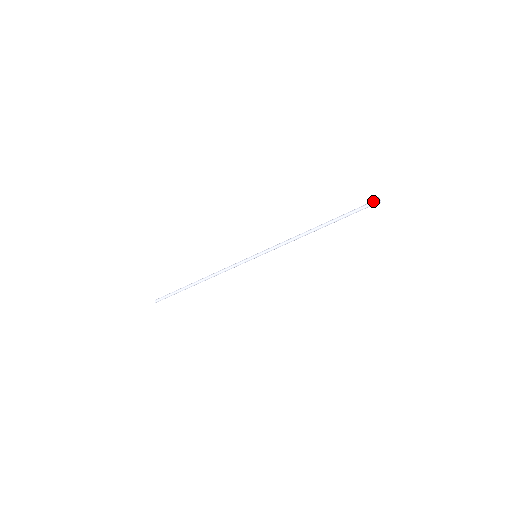
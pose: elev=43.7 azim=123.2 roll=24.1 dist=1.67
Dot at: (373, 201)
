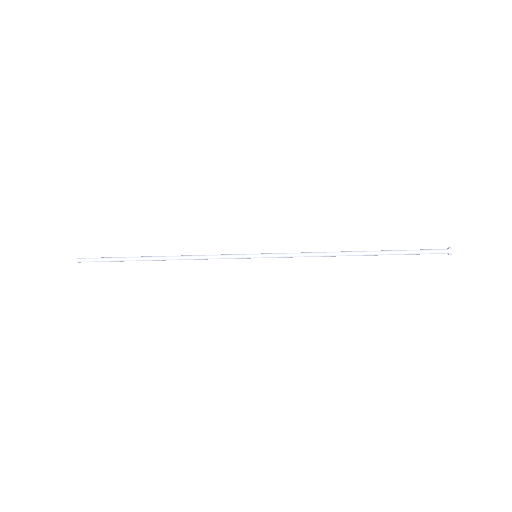
Dot at: (442, 251)
